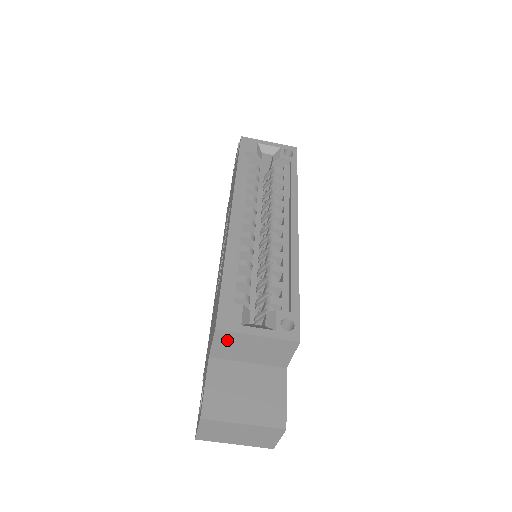
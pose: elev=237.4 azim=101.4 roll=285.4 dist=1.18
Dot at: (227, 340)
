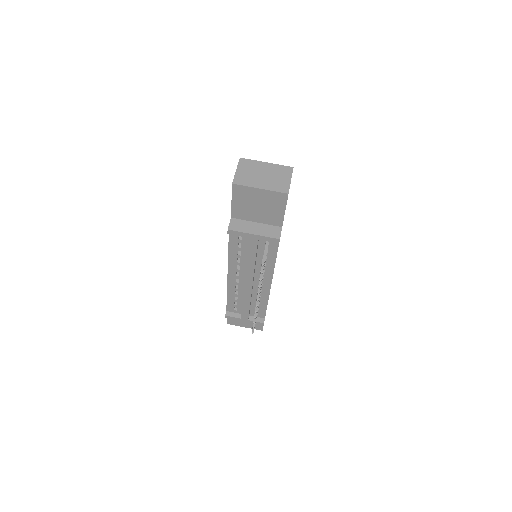
Dot at: occluded
